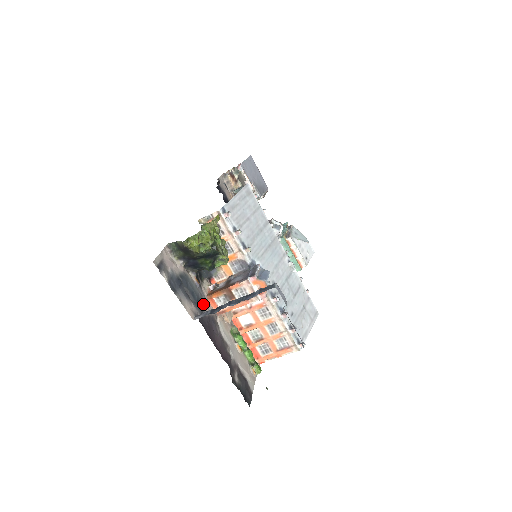
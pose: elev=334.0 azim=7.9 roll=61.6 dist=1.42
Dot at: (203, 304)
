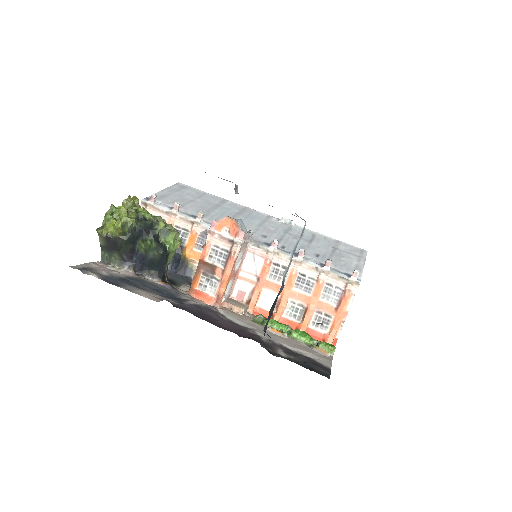
Dot at: (183, 299)
